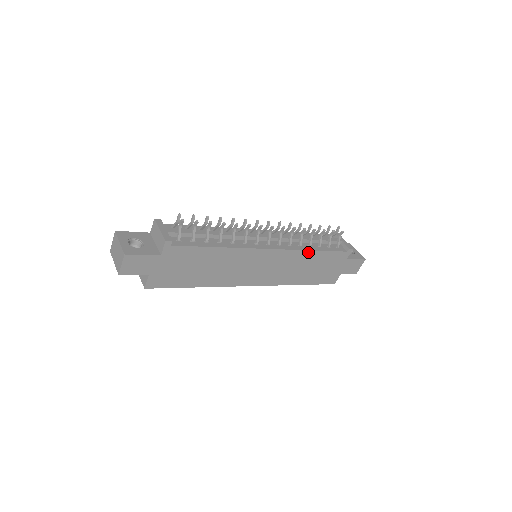
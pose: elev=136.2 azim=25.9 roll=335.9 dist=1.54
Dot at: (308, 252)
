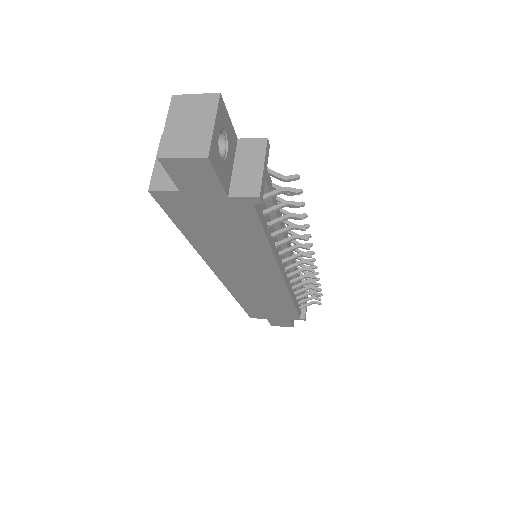
Dot at: (289, 299)
